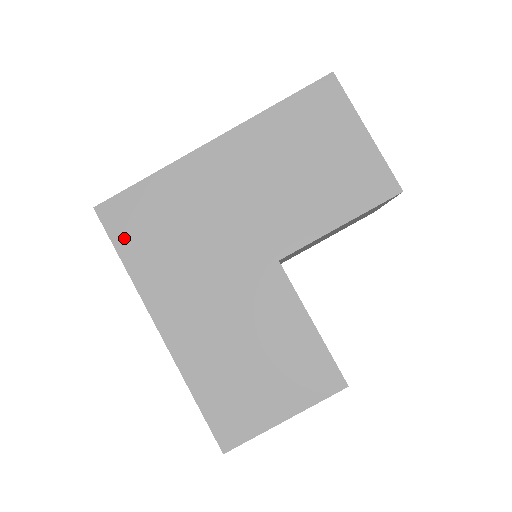
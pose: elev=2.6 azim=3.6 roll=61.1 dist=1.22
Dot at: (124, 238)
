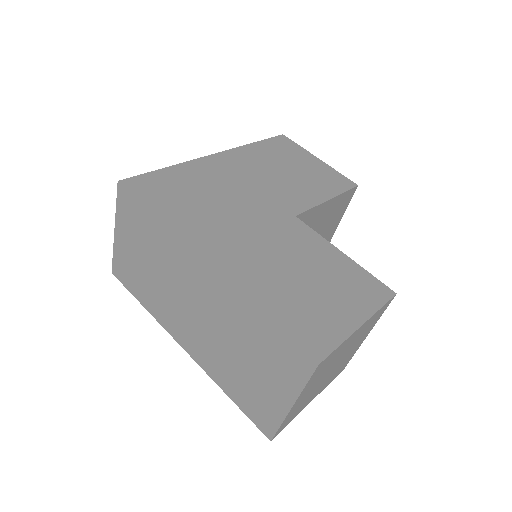
Dot at: (153, 200)
